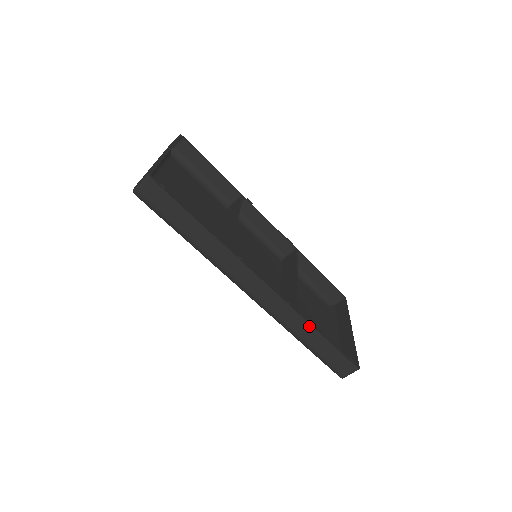
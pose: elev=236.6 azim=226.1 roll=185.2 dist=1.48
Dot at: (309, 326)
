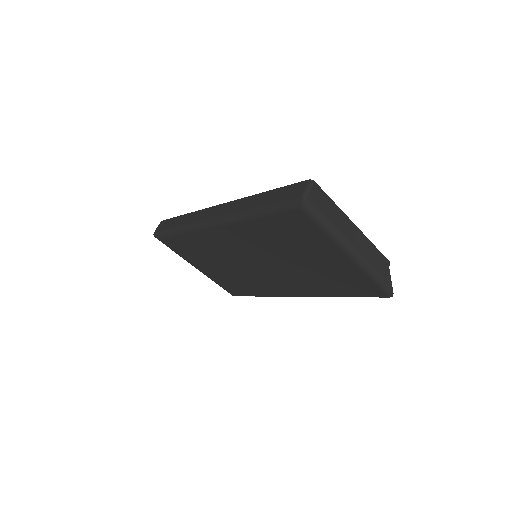
Dot at: (254, 196)
